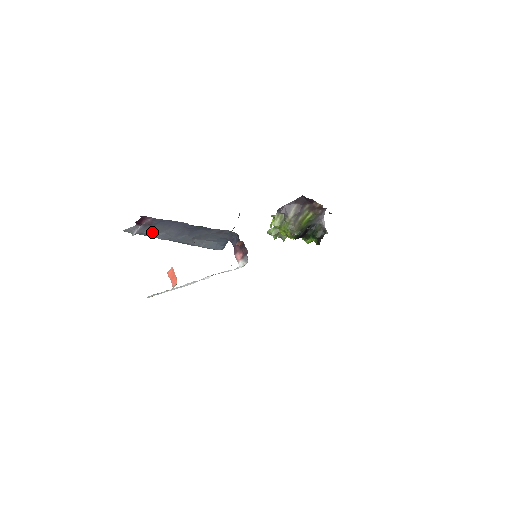
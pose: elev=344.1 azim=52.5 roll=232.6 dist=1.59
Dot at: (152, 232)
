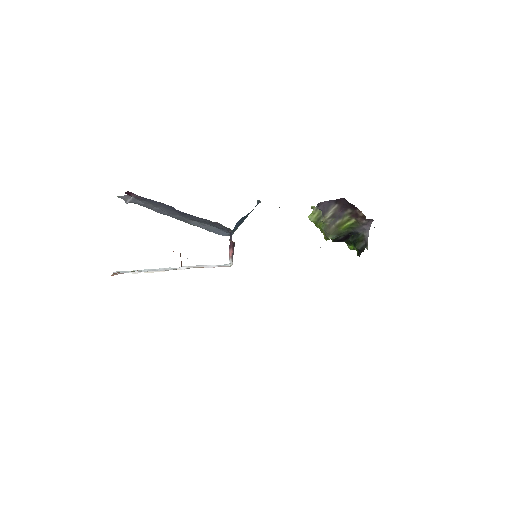
Dot at: (146, 204)
